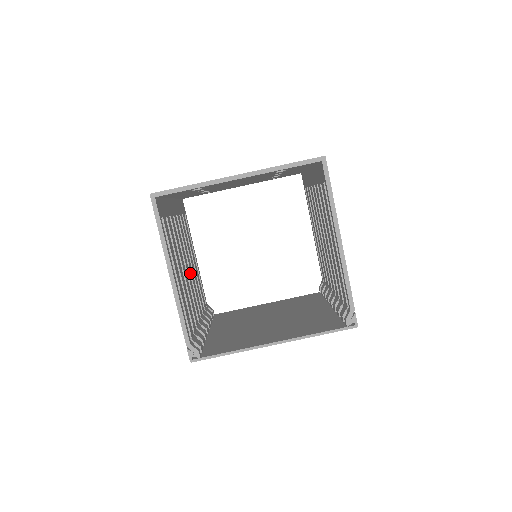
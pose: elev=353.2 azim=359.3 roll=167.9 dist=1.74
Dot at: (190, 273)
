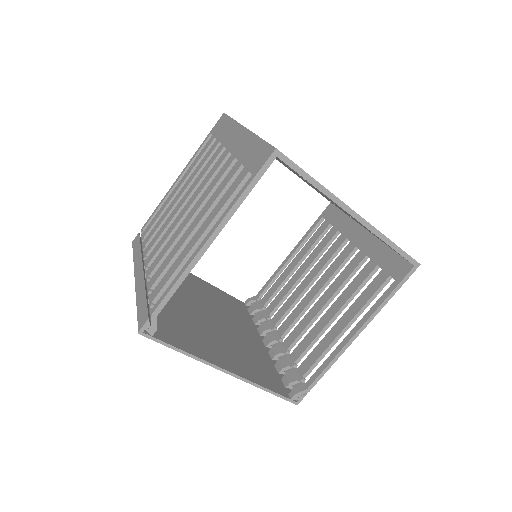
Dot at: occluded
